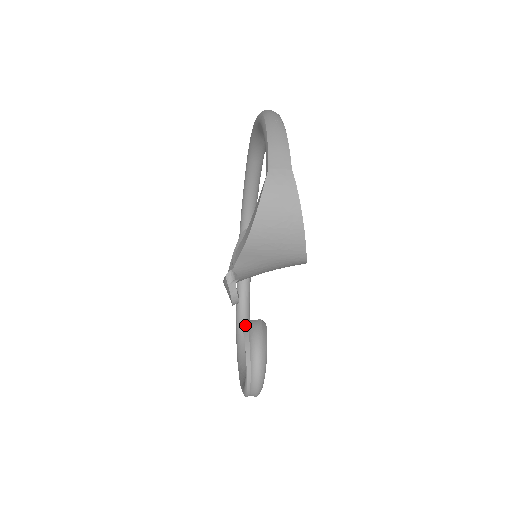
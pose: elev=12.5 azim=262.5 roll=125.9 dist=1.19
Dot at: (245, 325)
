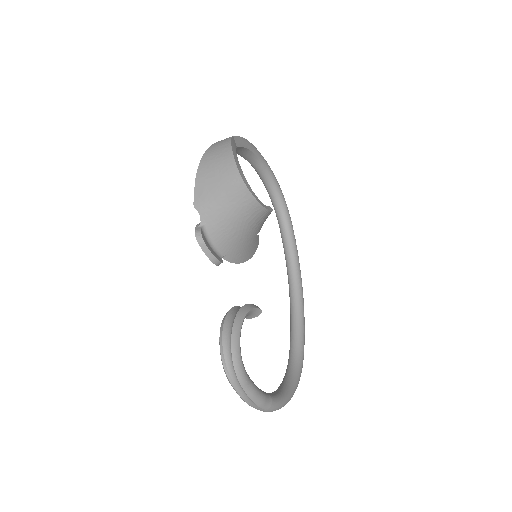
Dot at: occluded
